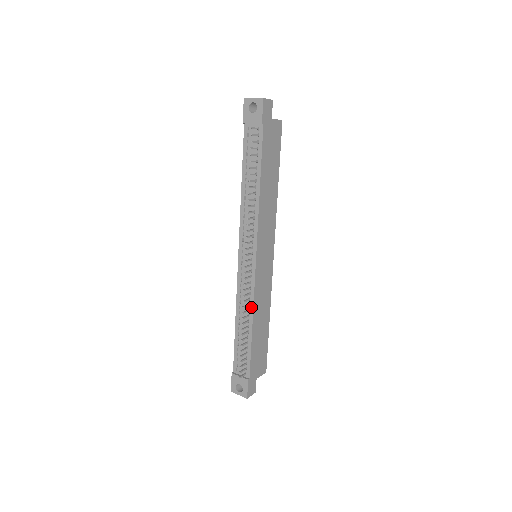
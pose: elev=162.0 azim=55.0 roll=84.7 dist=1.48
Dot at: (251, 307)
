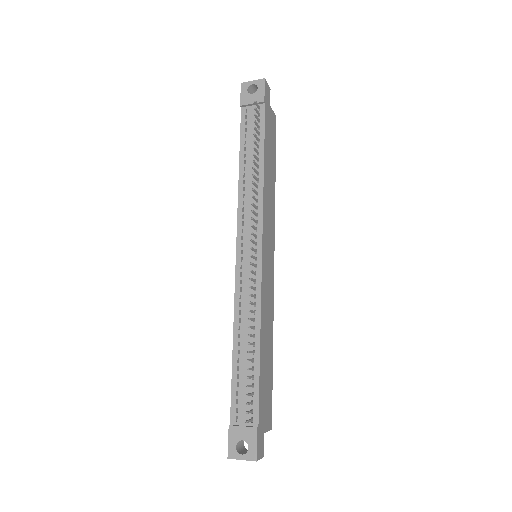
Dot at: (257, 315)
